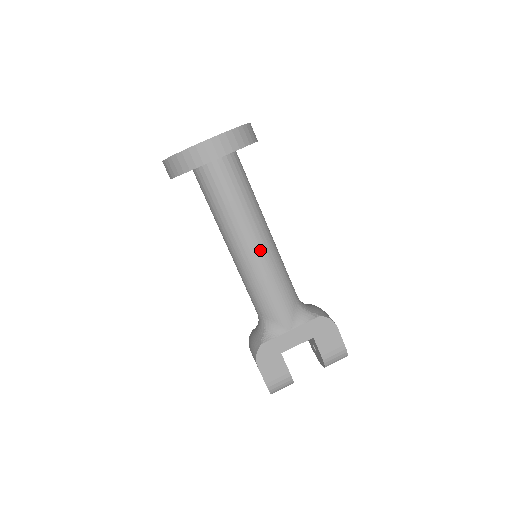
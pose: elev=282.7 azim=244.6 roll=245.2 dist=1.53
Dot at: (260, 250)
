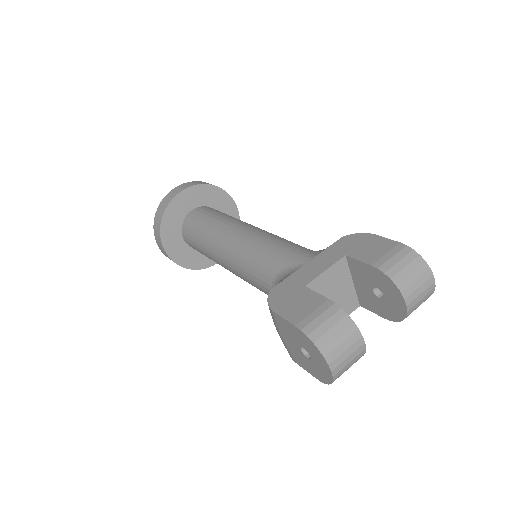
Dot at: (245, 230)
